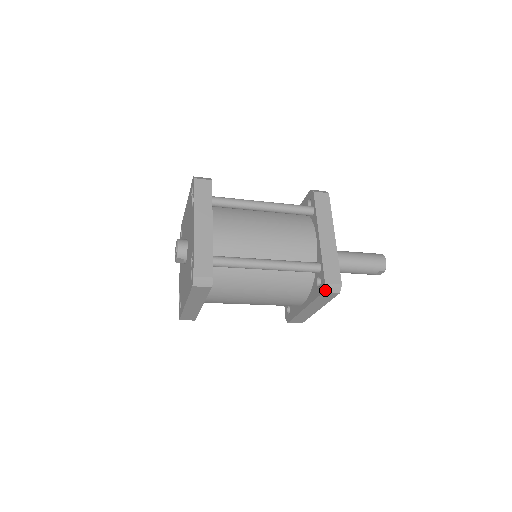
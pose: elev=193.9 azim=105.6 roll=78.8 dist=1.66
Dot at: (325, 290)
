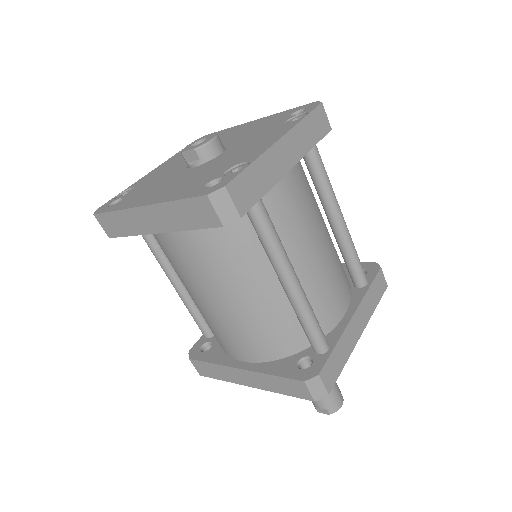
Dot at: (309, 381)
